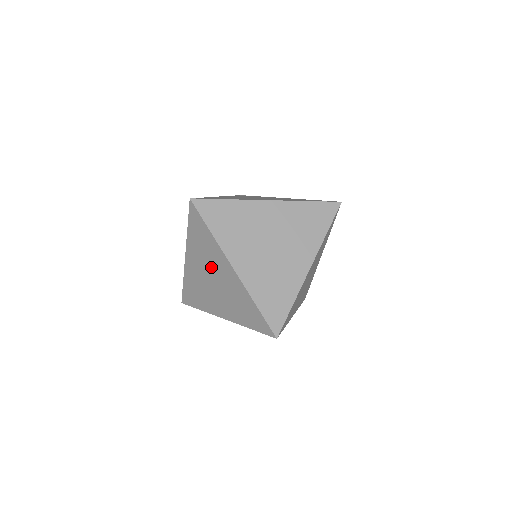
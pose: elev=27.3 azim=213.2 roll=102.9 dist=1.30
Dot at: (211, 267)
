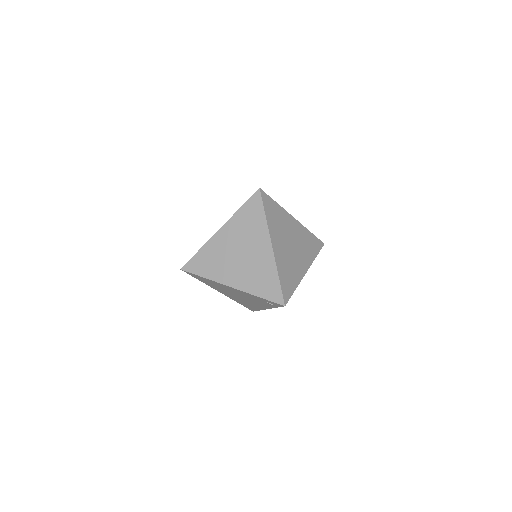
Dot at: (246, 242)
